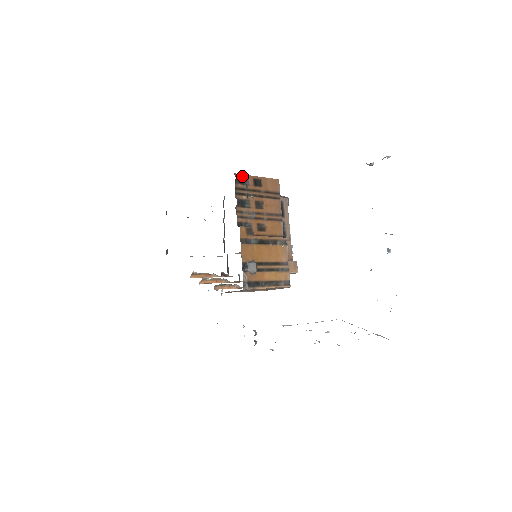
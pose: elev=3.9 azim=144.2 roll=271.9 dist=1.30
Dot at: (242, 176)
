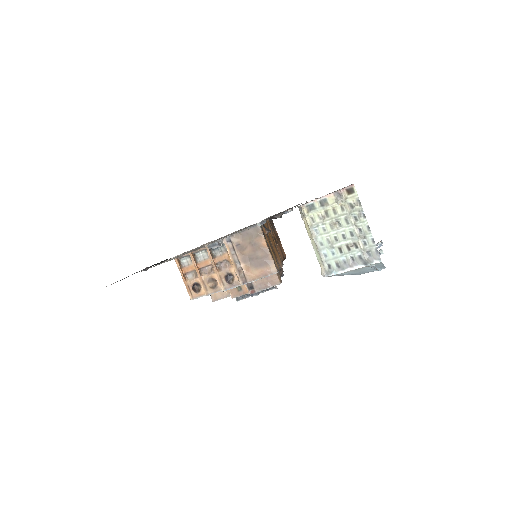
Dot at: occluded
